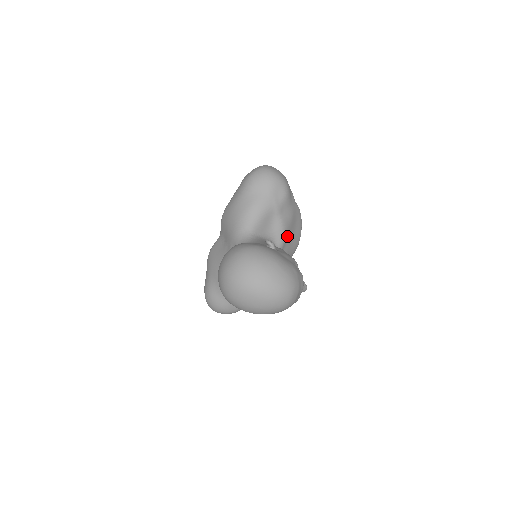
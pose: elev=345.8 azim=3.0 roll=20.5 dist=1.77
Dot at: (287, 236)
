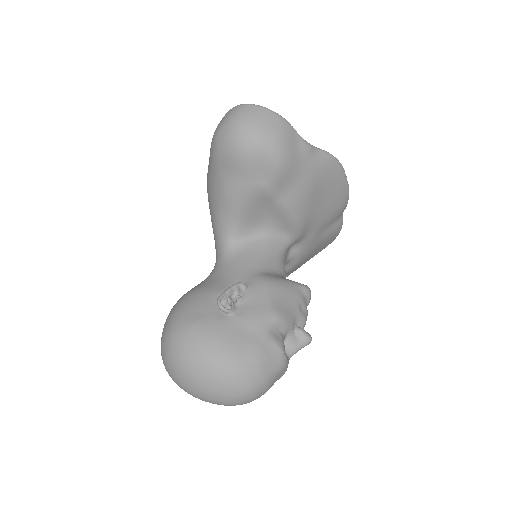
Dot at: (306, 216)
